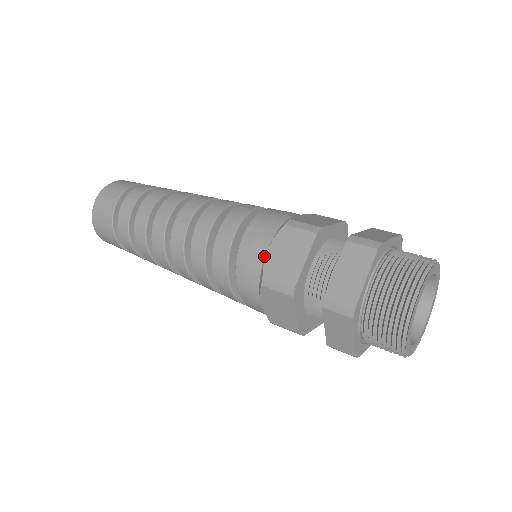
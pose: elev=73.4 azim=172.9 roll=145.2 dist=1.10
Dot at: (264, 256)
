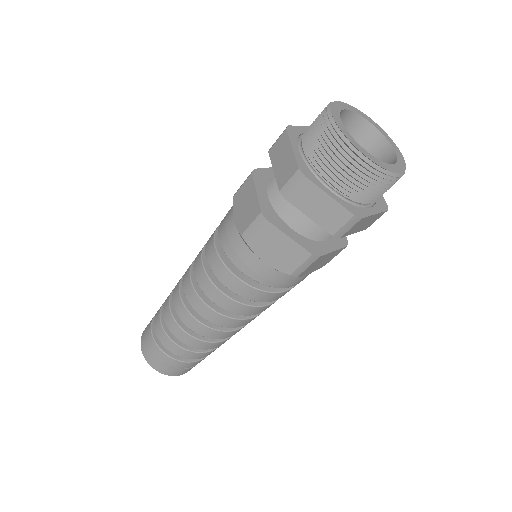
Dot at: (235, 226)
